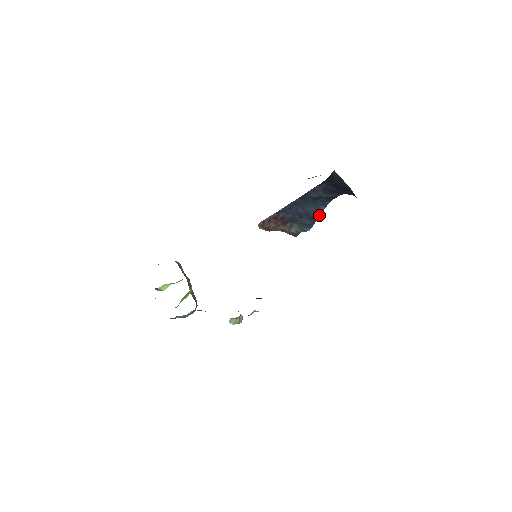
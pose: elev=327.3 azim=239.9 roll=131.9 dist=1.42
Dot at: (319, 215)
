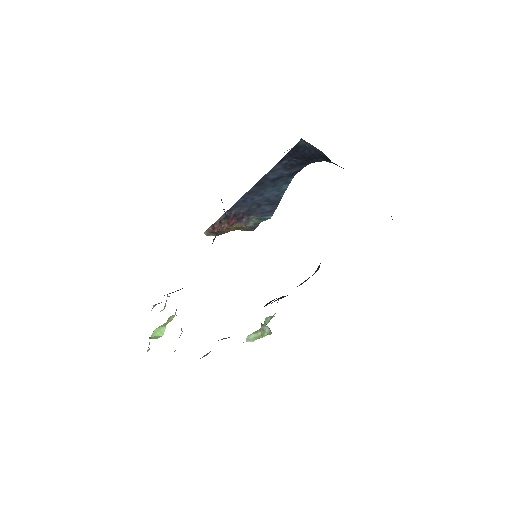
Dot at: (281, 196)
